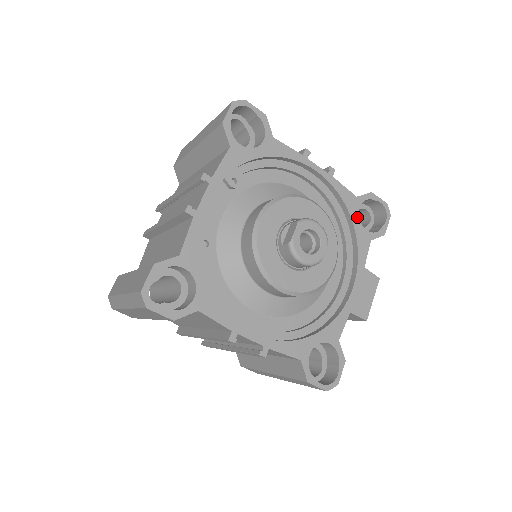
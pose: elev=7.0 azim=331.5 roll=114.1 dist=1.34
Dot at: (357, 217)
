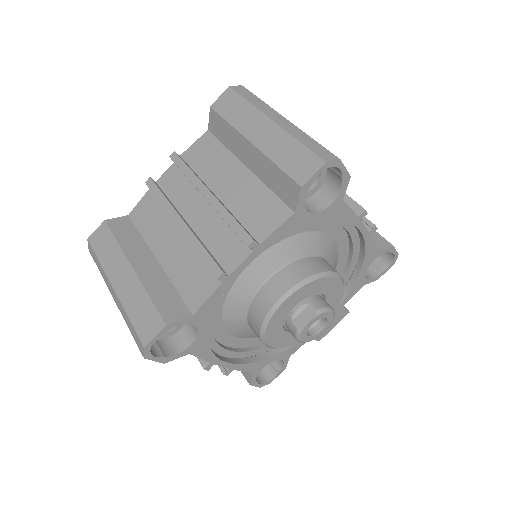
Dot at: (366, 268)
